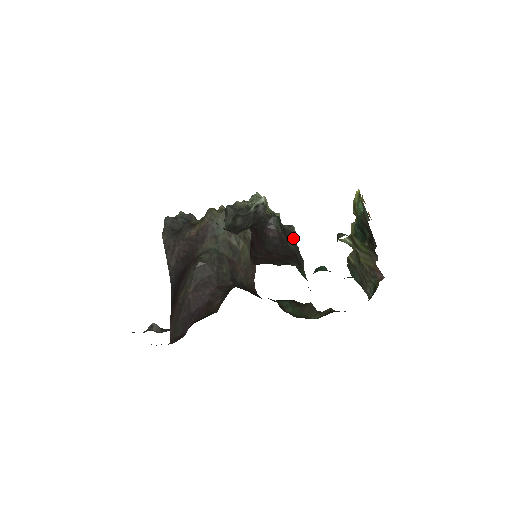
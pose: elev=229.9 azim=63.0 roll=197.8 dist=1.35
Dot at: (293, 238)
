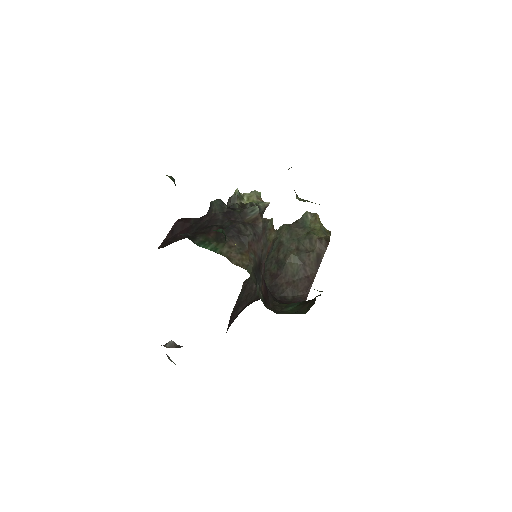
Dot at: (249, 218)
